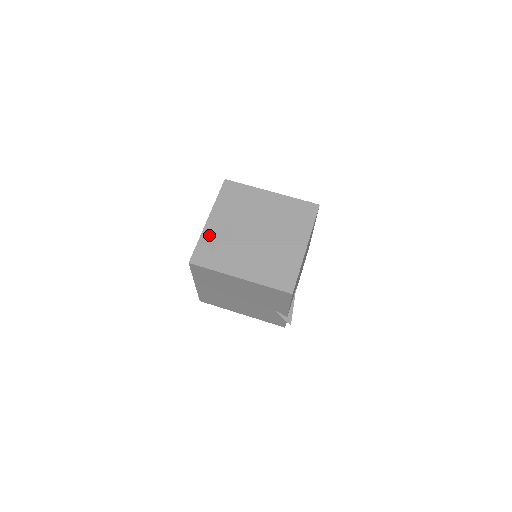
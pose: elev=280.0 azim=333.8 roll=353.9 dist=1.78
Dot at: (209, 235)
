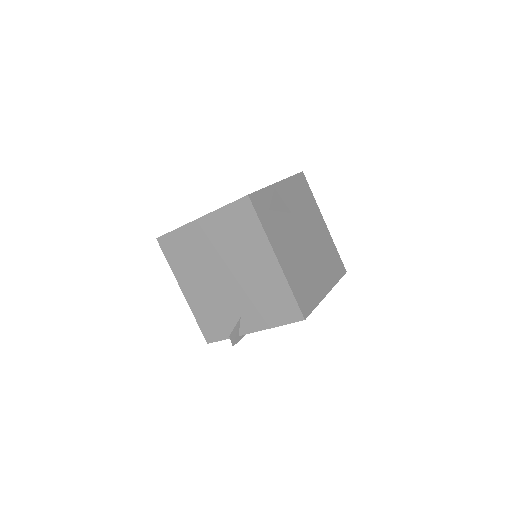
Dot at: occluded
